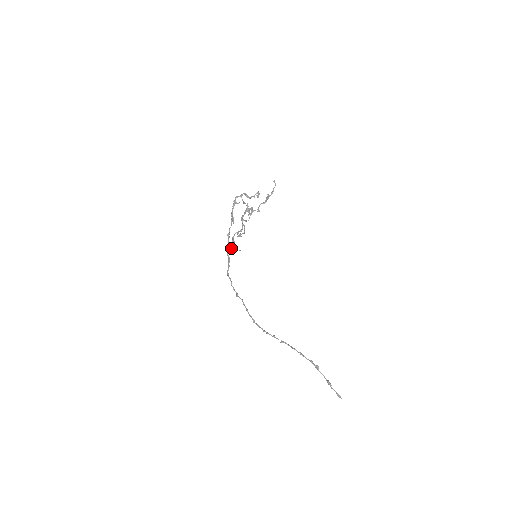
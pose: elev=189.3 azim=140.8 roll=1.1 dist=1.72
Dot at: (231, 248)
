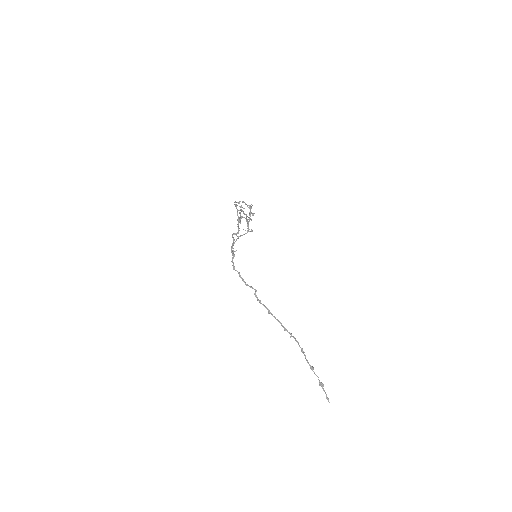
Dot at: (233, 245)
